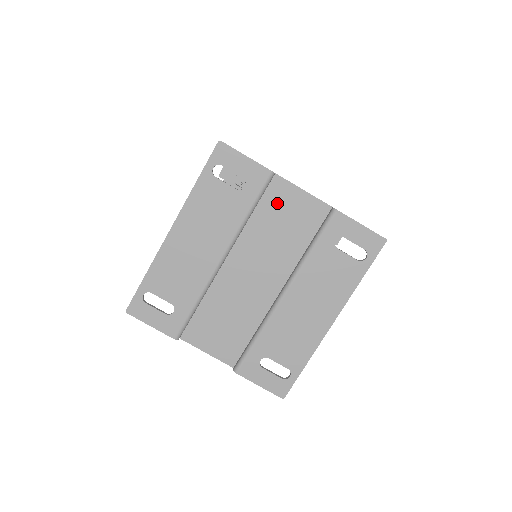
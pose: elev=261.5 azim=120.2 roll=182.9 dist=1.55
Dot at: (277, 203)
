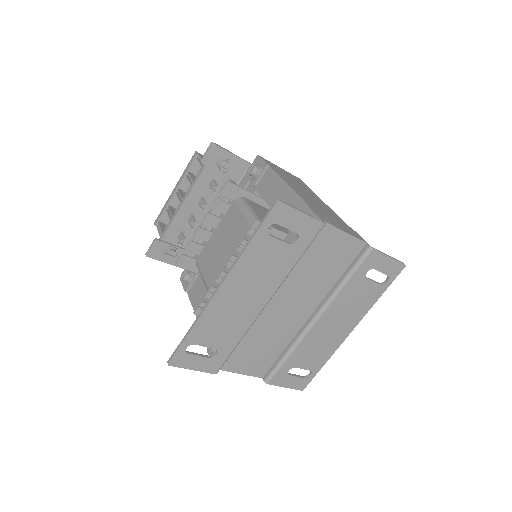
Dot at: (320, 246)
